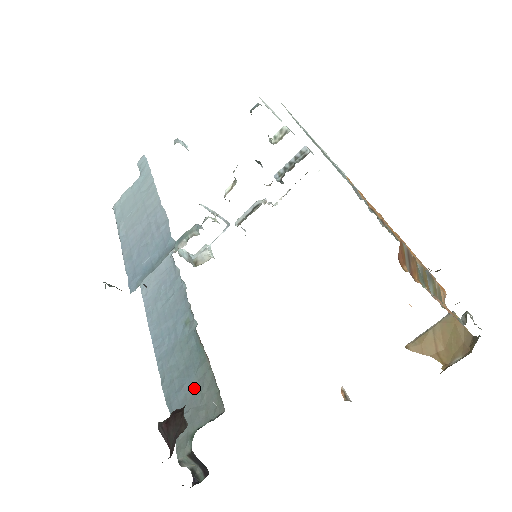
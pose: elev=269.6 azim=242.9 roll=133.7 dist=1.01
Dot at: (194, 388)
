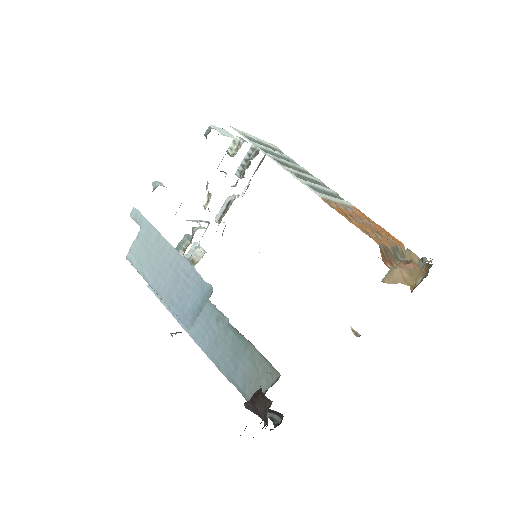
Dot at: (248, 366)
